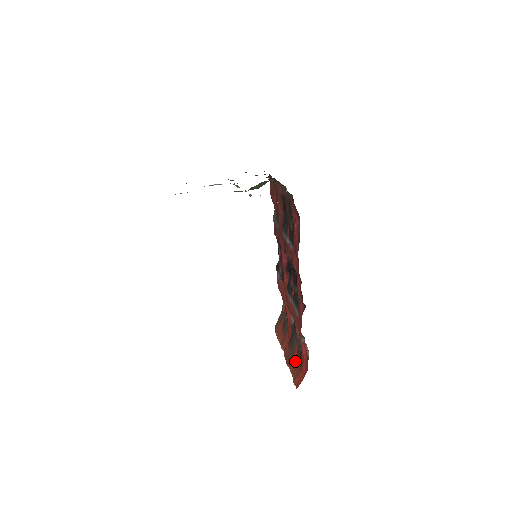
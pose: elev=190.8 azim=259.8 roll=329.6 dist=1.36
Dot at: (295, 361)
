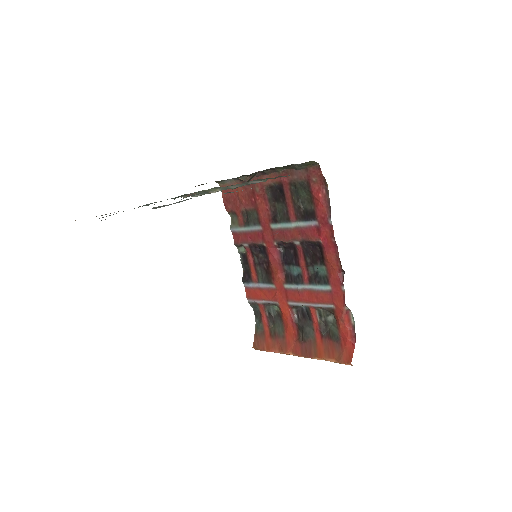
Dot at: (325, 346)
